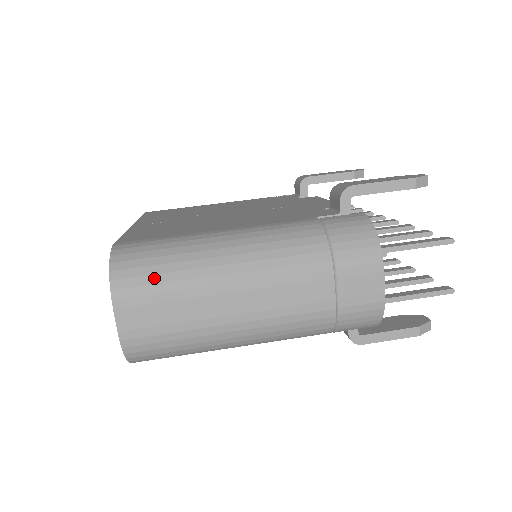
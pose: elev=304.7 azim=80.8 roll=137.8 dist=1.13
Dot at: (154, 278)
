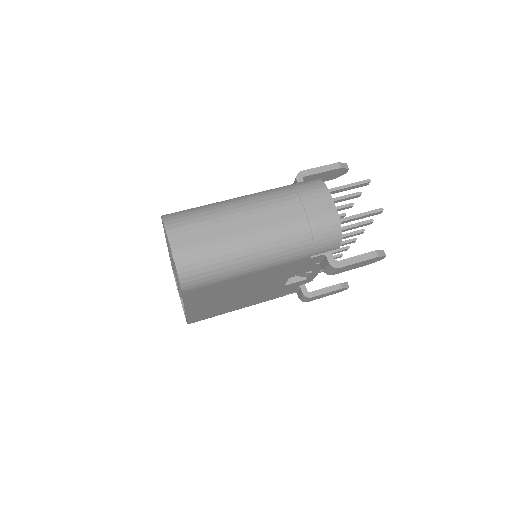
Dot at: (190, 217)
